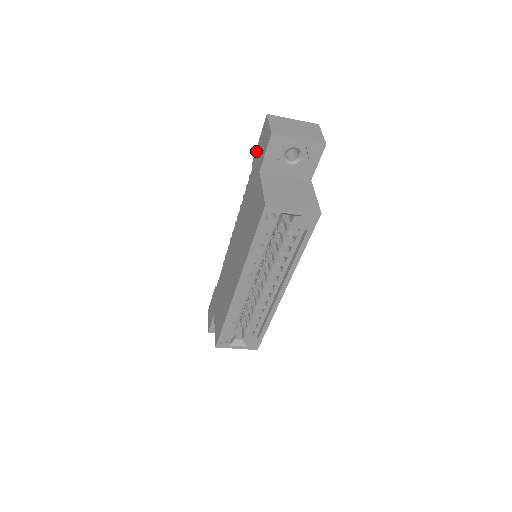
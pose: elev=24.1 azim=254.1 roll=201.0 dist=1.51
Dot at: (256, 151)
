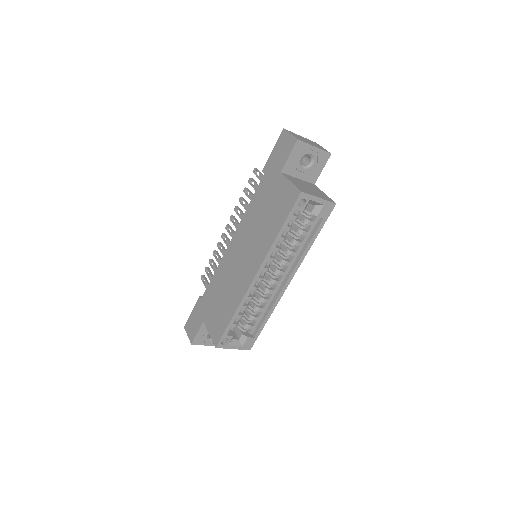
Dot at: (269, 159)
